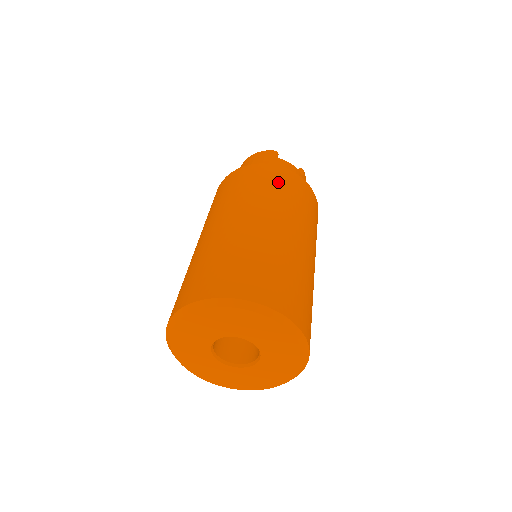
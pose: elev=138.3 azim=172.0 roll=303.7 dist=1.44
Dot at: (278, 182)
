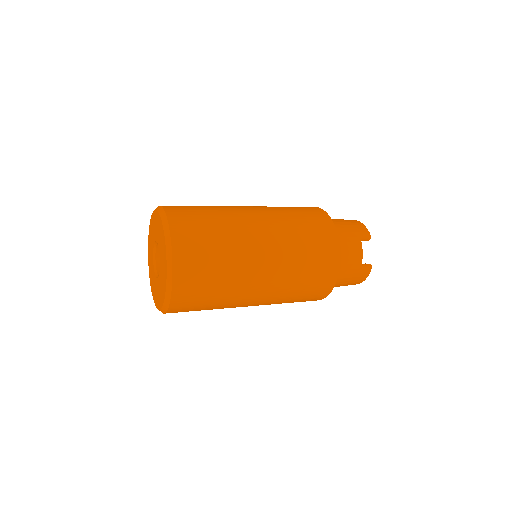
Dot at: (315, 238)
